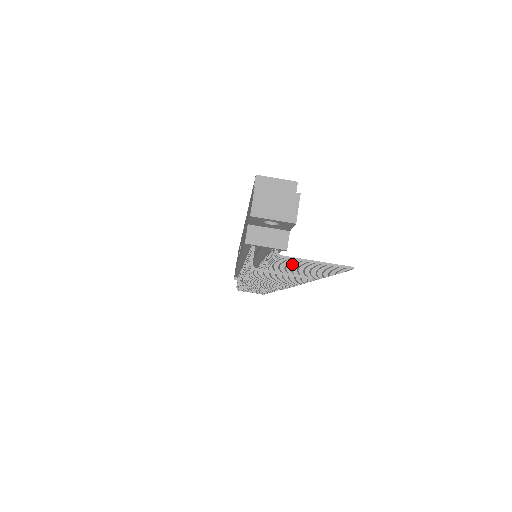
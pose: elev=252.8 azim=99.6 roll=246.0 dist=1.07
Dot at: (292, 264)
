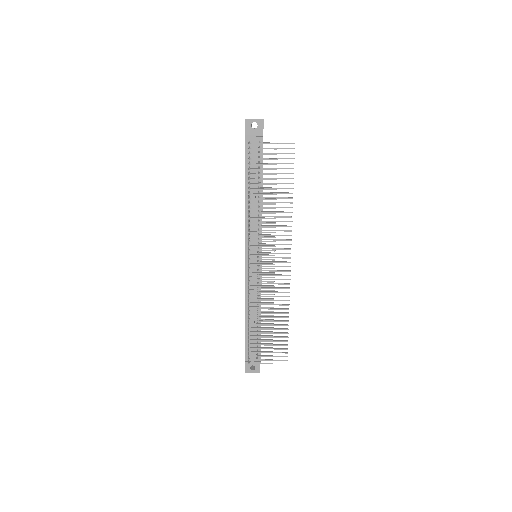
Dot at: (269, 163)
